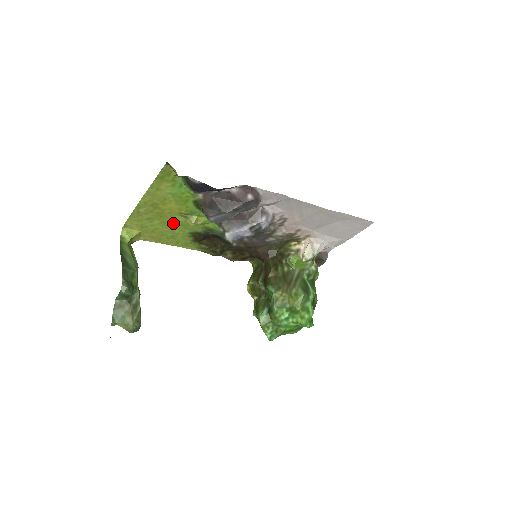
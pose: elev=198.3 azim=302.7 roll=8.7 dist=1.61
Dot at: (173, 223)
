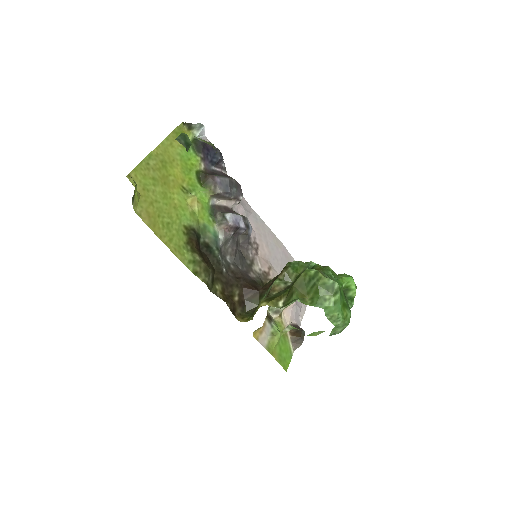
Dot at: (172, 201)
